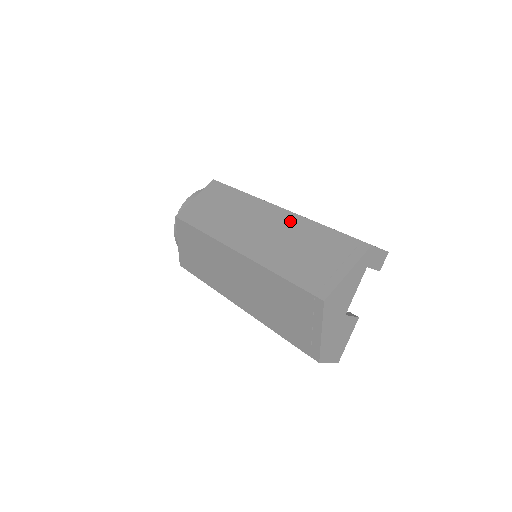
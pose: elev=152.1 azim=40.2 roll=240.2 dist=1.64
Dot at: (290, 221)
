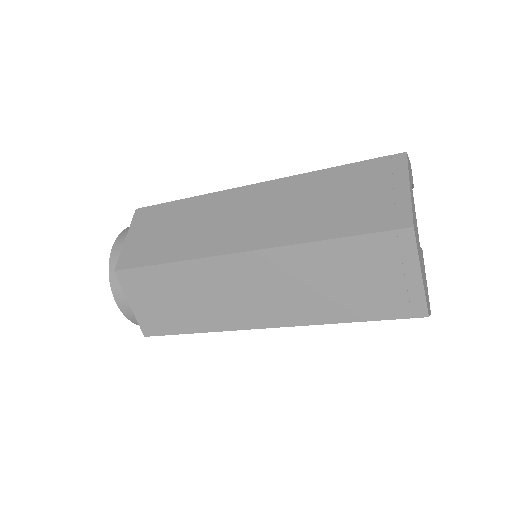
Dot at: (283, 187)
